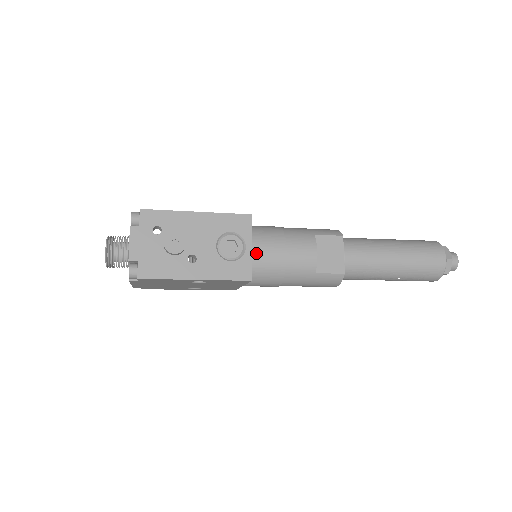
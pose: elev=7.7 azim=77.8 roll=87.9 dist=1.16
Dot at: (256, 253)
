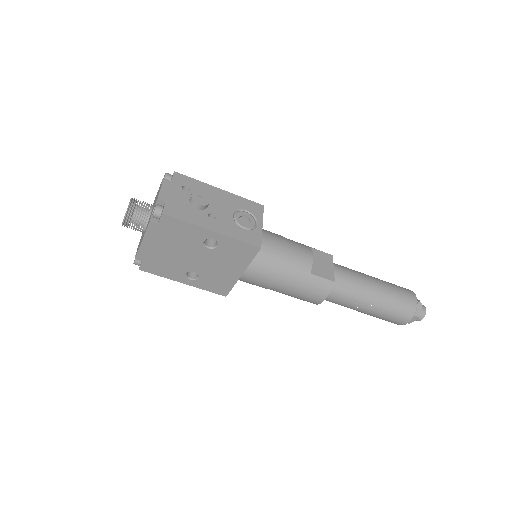
Dot at: (262, 239)
